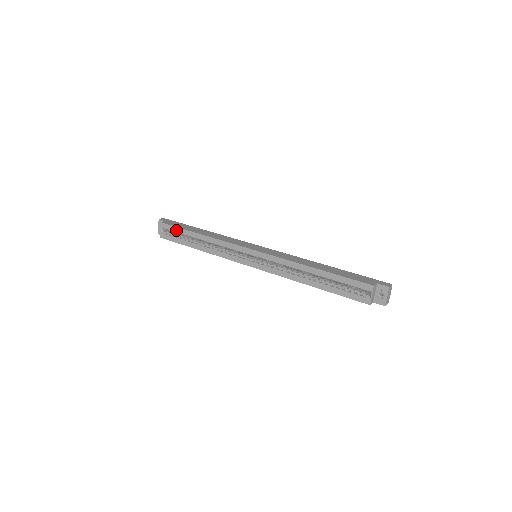
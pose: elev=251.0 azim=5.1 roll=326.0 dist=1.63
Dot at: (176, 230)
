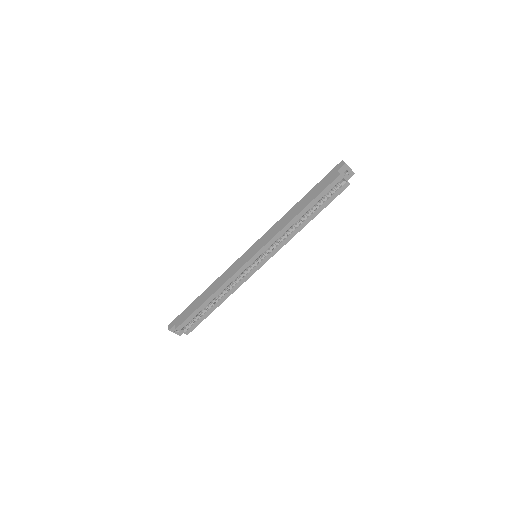
Dot at: (192, 317)
